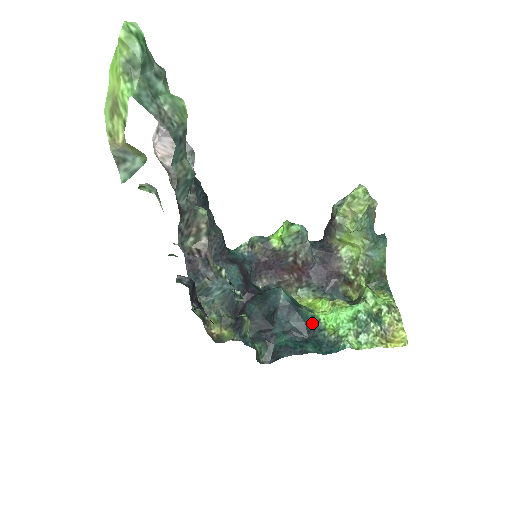
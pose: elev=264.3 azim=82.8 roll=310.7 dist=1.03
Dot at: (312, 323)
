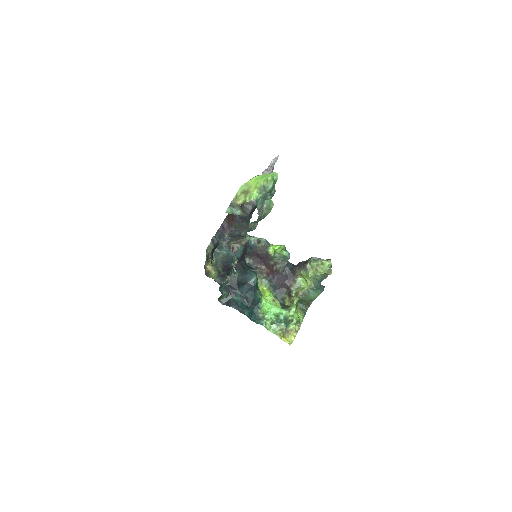
Dot at: (257, 301)
